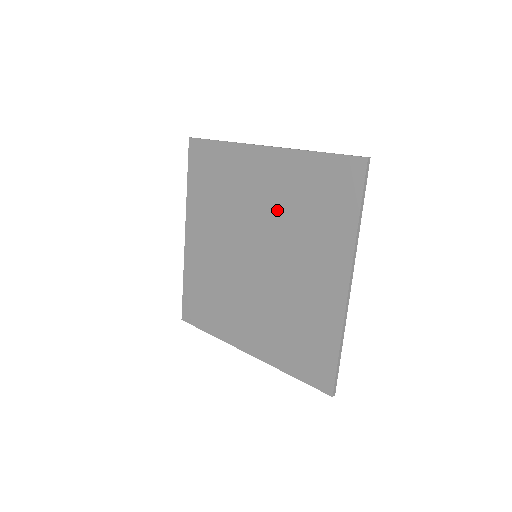
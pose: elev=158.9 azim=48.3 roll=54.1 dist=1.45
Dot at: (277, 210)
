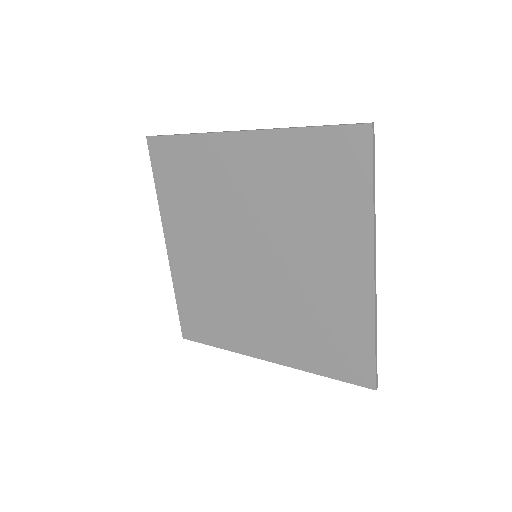
Dot at: (271, 201)
